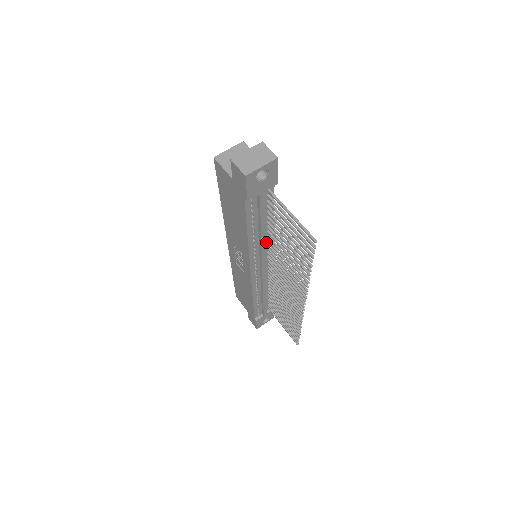
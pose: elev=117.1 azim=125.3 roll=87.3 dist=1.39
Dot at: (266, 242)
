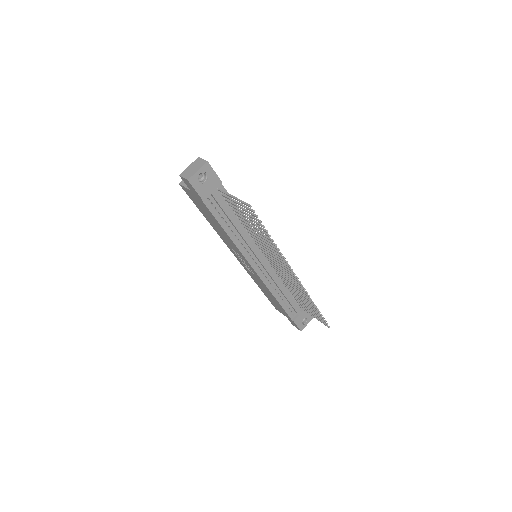
Dot at: (250, 237)
